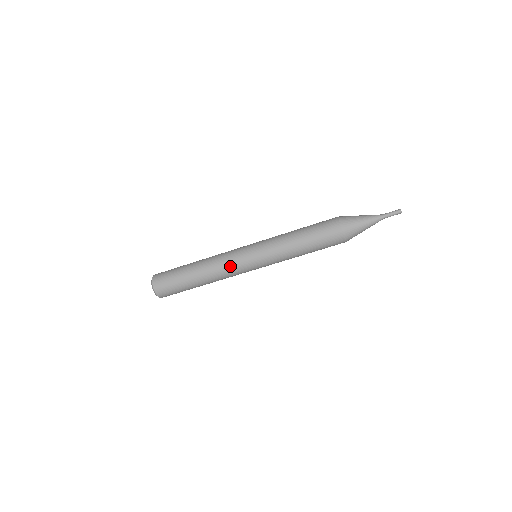
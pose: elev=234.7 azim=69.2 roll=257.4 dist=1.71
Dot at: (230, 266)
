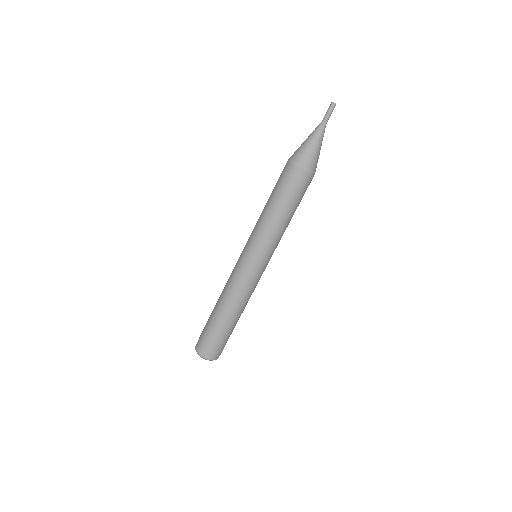
Dot at: (237, 281)
